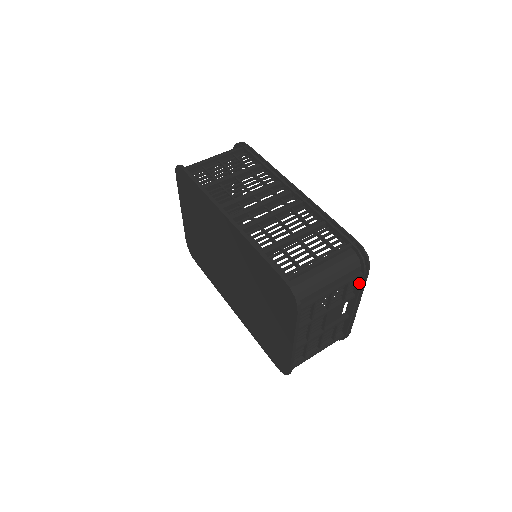
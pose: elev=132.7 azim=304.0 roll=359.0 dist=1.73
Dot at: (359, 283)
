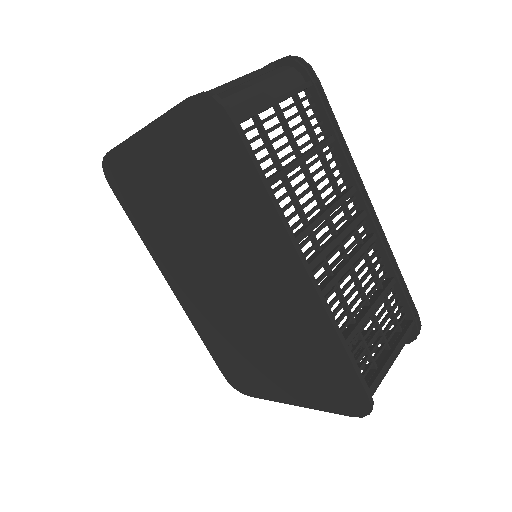
Dot at: occluded
